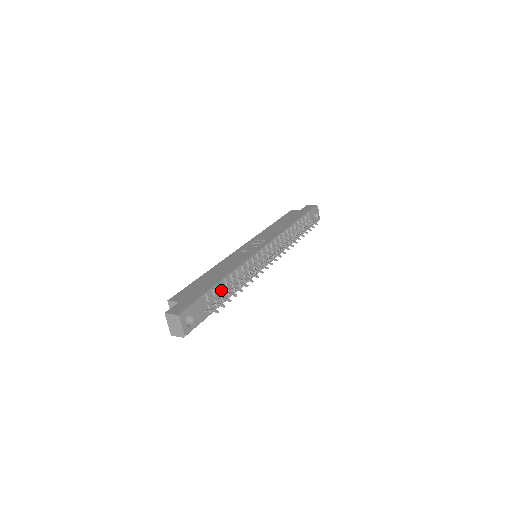
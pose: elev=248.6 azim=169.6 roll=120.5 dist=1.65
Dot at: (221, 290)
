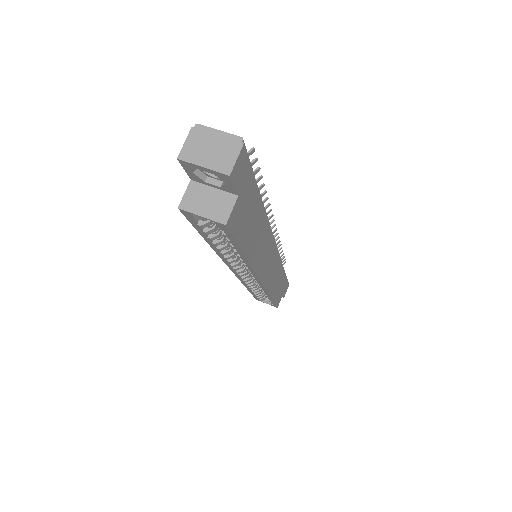
Dot at: occluded
